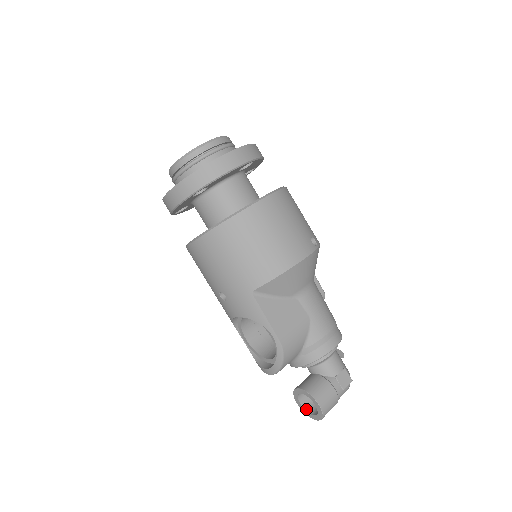
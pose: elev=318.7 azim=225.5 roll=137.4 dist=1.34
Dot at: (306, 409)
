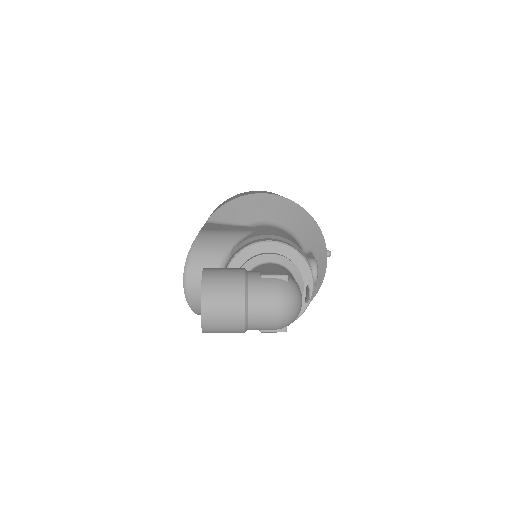
Dot at: occluded
